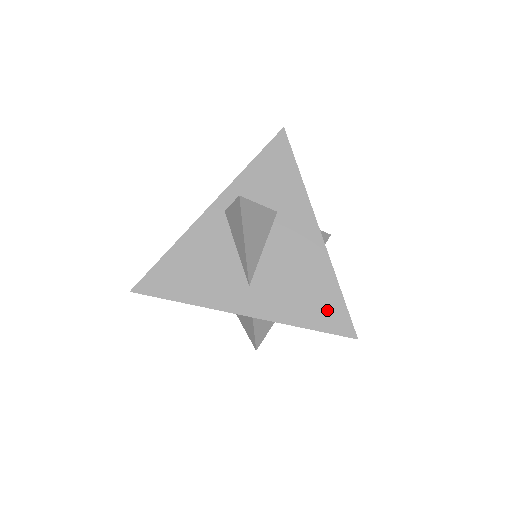
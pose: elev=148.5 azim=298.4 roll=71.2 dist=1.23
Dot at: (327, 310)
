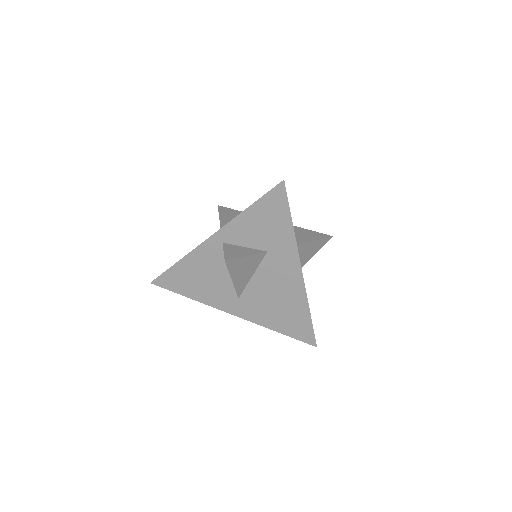
Dot at: (297, 325)
